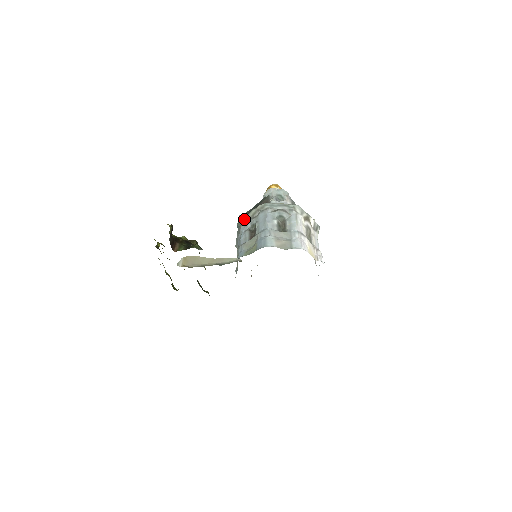
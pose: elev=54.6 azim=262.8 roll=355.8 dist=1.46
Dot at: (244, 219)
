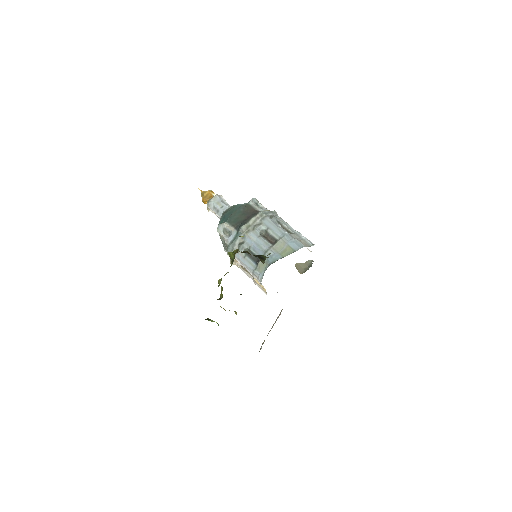
Dot at: (246, 227)
